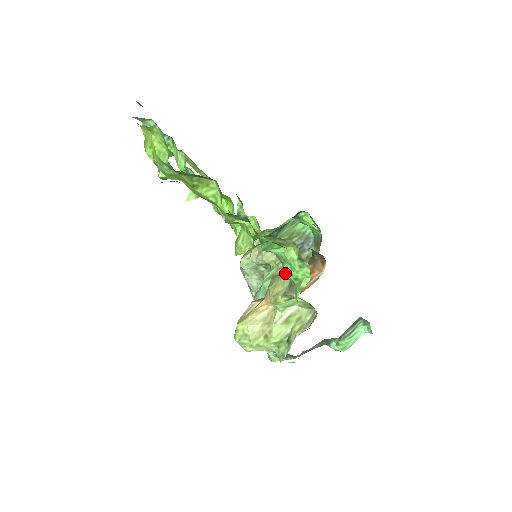
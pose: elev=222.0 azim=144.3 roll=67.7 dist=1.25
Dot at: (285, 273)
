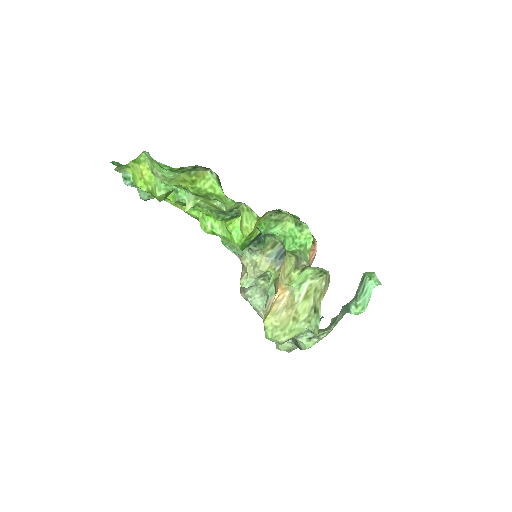
Dot at: (289, 246)
